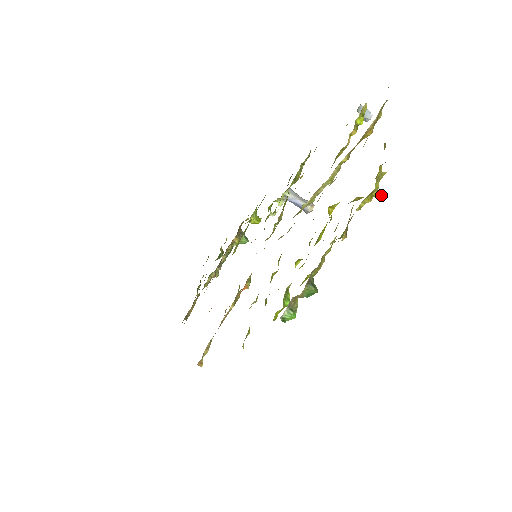
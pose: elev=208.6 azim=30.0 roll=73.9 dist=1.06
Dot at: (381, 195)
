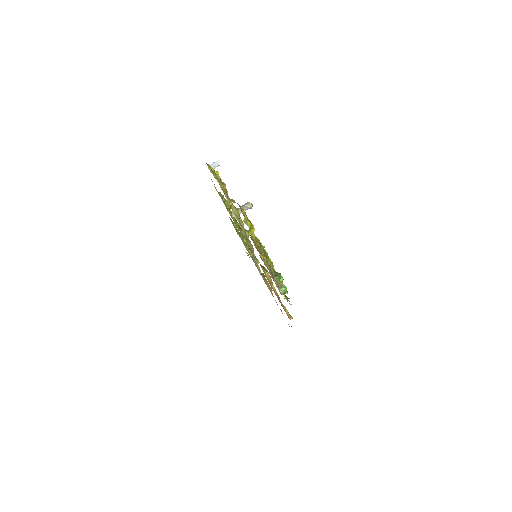
Dot at: (253, 230)
